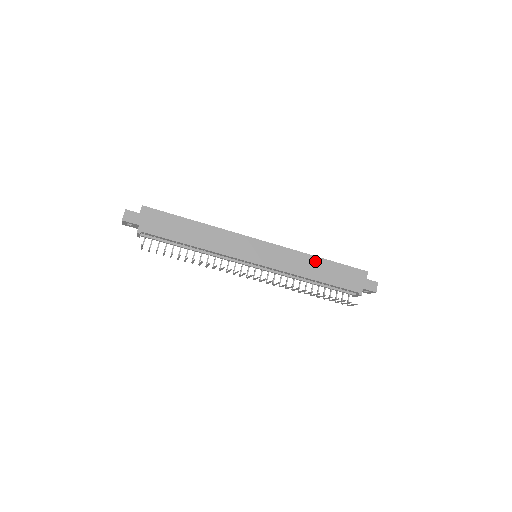
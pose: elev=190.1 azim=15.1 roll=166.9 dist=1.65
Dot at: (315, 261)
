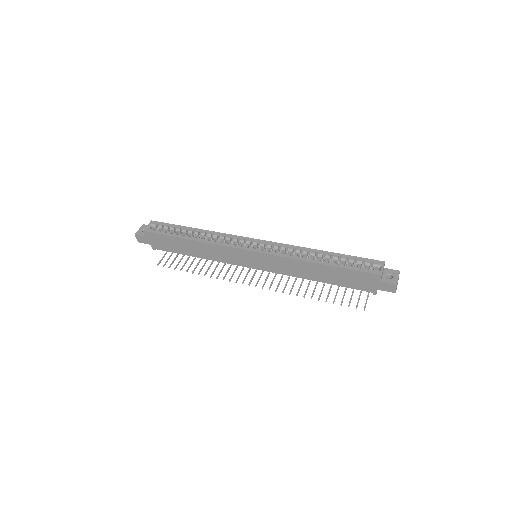
Dot at: (313, 266)
